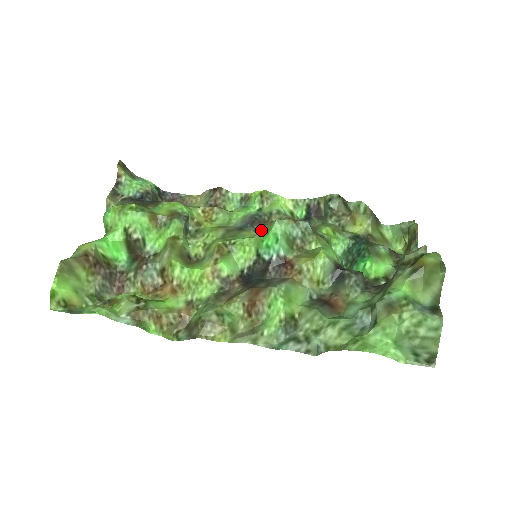
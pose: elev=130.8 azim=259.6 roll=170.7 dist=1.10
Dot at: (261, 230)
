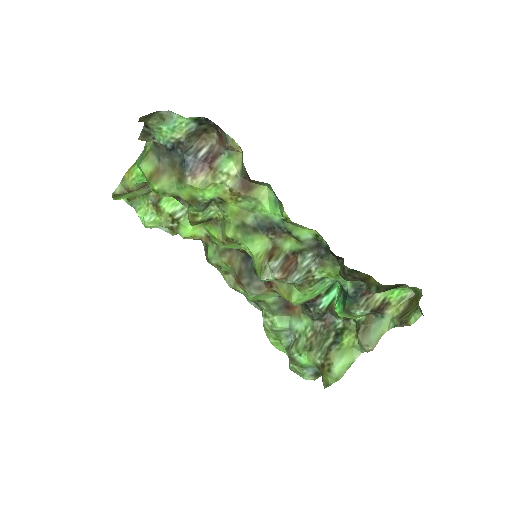
Dot at: (258, 261)
